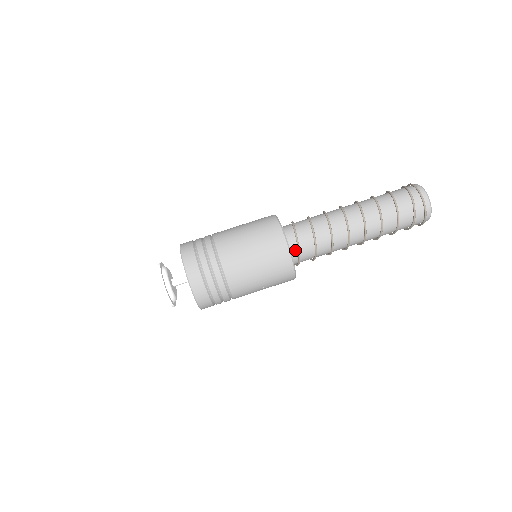
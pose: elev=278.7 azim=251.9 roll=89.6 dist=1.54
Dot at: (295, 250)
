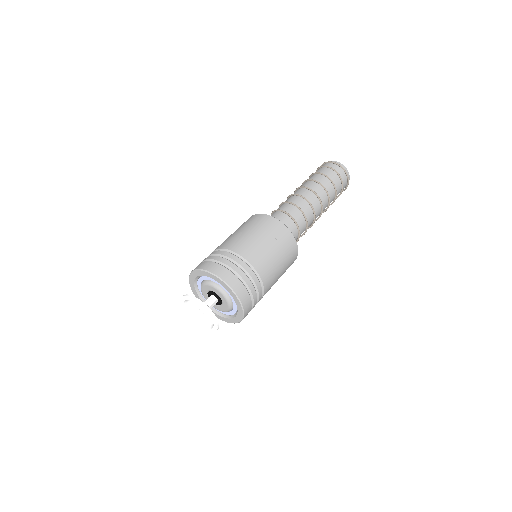
Dot at: occluded
